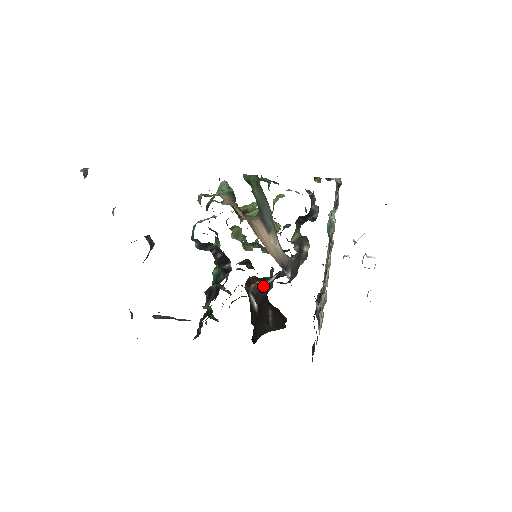
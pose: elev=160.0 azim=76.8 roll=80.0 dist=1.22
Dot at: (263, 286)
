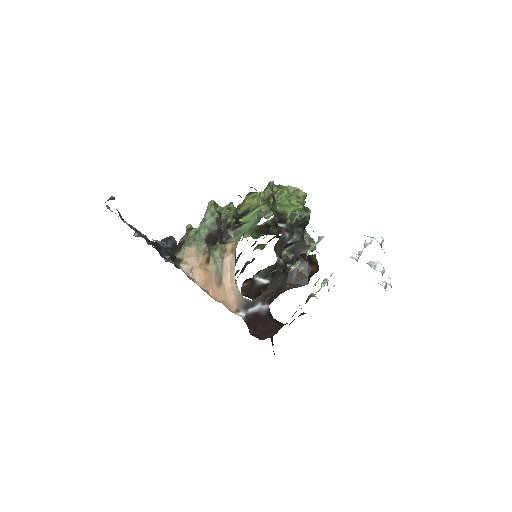
Dot at: occluded
